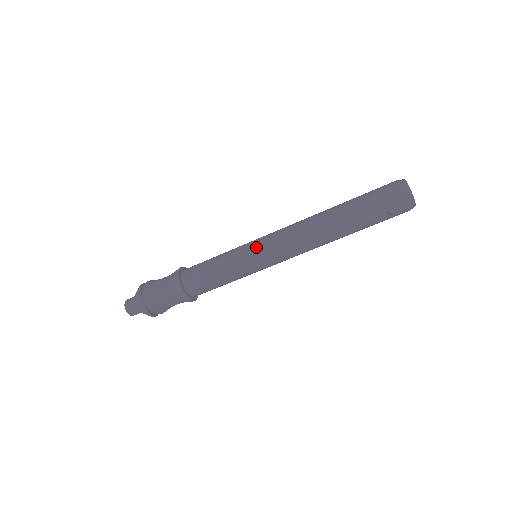
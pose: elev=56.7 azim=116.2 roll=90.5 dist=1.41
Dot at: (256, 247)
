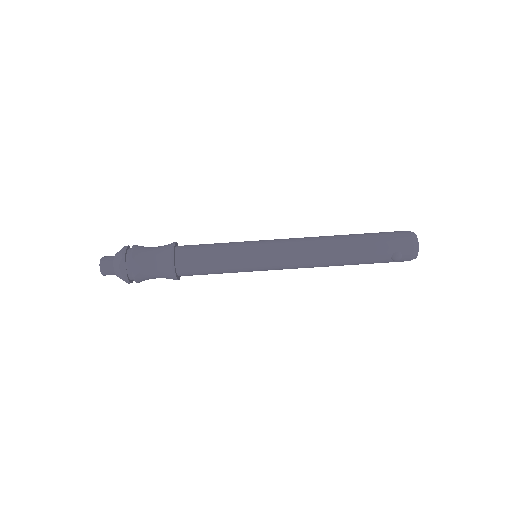
Dot at: (263, 250)
